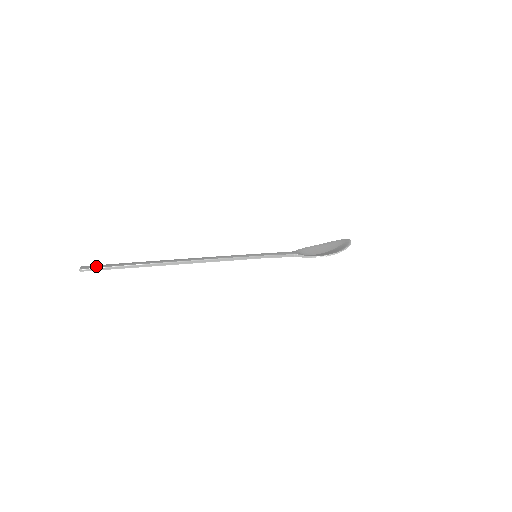
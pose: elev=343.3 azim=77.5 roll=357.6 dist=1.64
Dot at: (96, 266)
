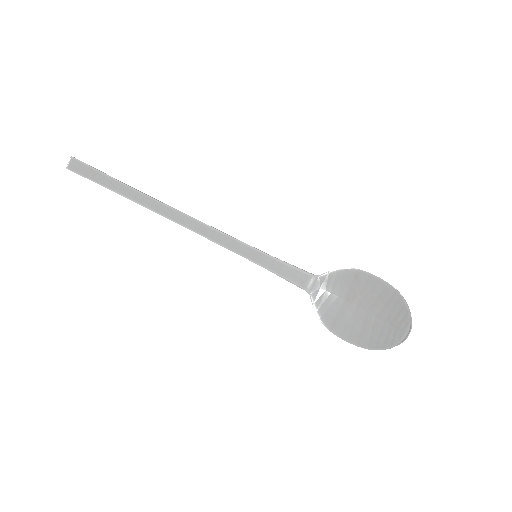
Dot at: (81, 169)
